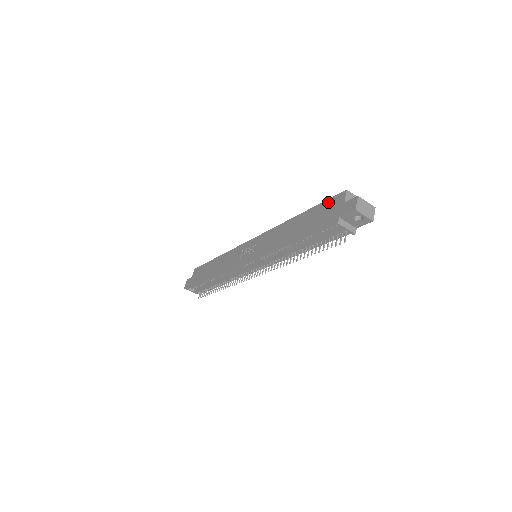
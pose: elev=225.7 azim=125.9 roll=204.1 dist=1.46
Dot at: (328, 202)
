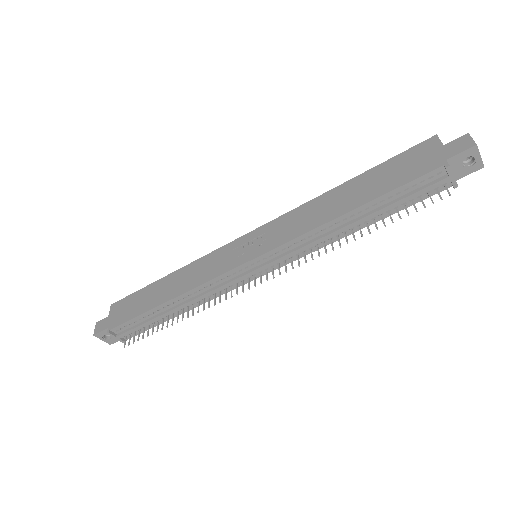
Dot at: (406, 154)
